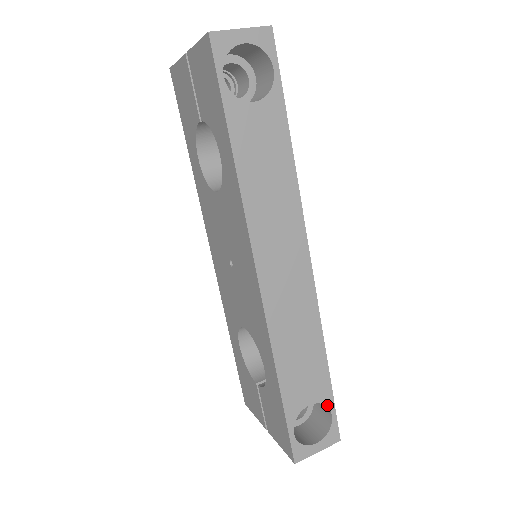
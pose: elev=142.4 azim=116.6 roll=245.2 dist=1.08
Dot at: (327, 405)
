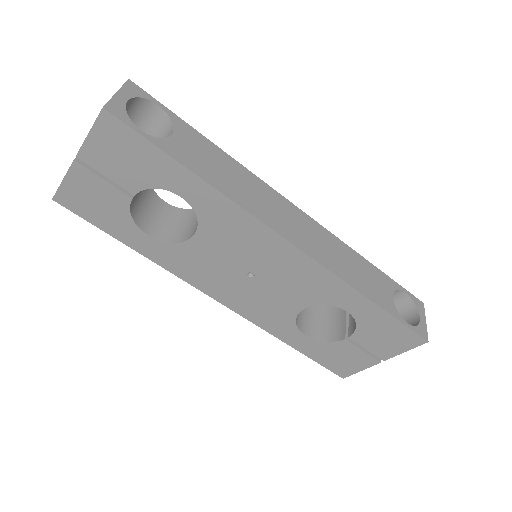
Dot at: (397, 289)
